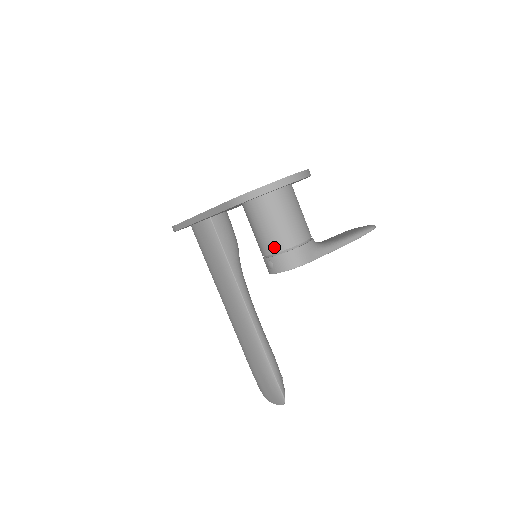
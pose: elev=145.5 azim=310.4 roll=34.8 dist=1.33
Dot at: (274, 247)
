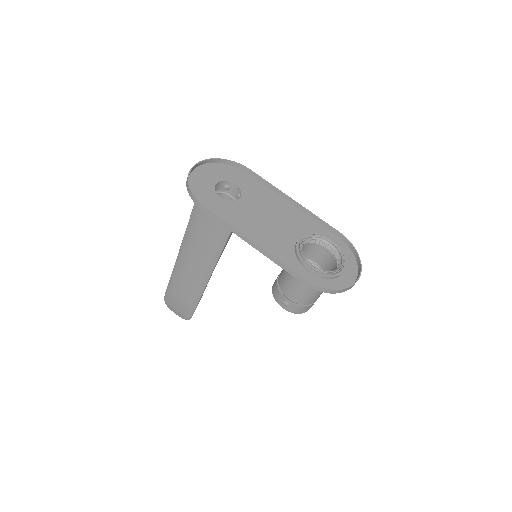
Dot at: (301, 301)
